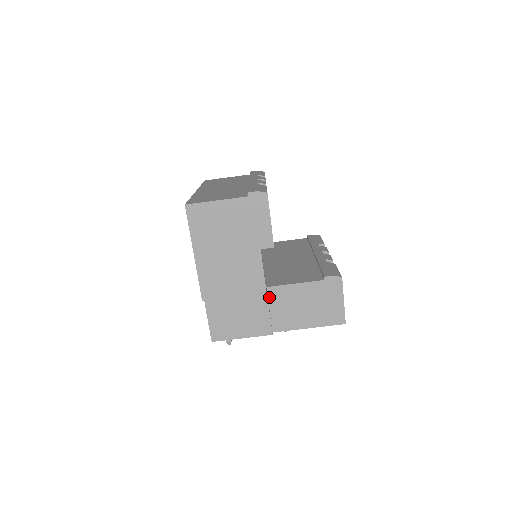
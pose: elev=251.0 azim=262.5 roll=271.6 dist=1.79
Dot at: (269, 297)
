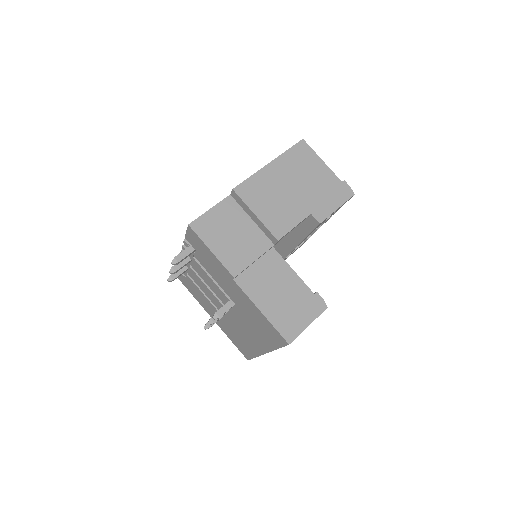
Dot at: (266, 255)
